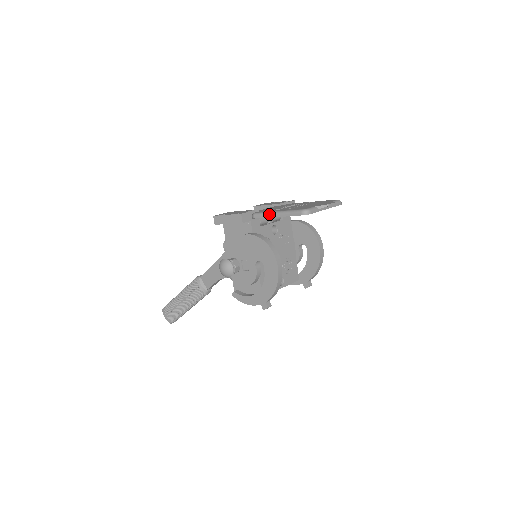
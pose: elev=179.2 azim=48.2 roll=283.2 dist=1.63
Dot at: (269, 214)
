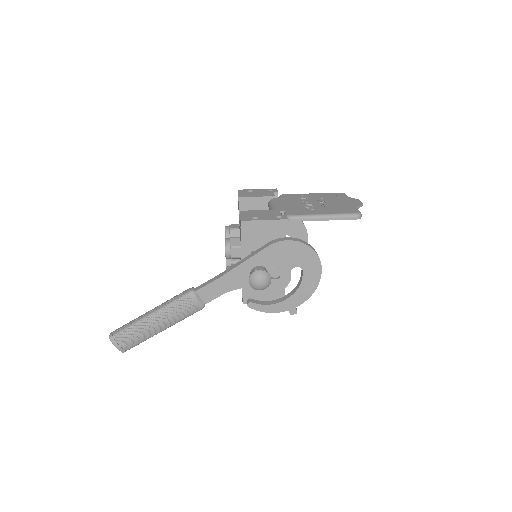
Dot at: (315, 217)
